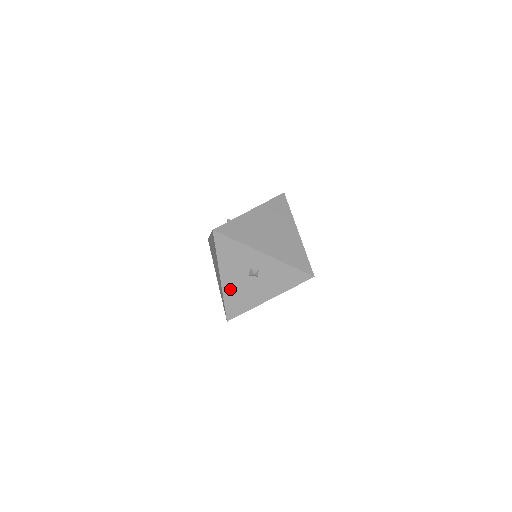
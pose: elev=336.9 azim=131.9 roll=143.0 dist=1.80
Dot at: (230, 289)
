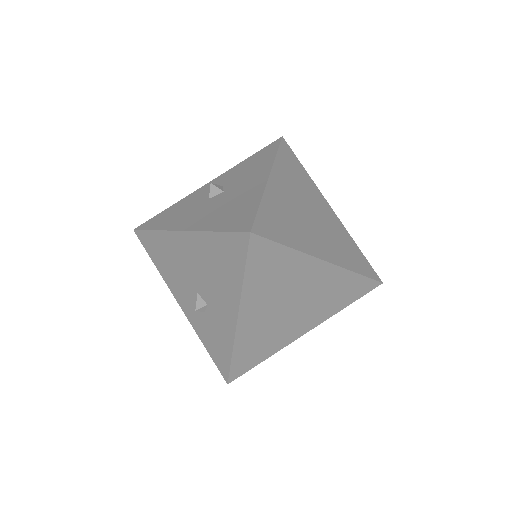
Dot at: occluded
